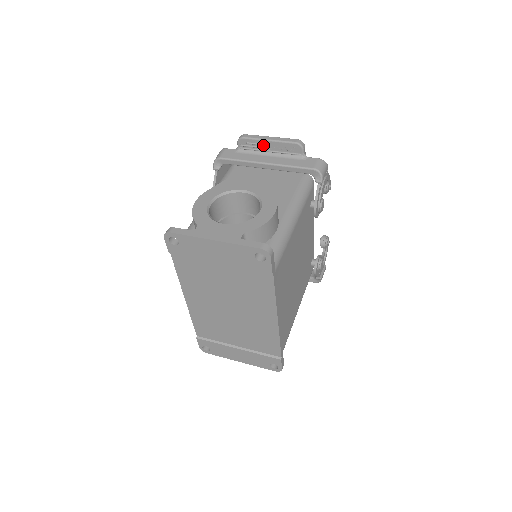
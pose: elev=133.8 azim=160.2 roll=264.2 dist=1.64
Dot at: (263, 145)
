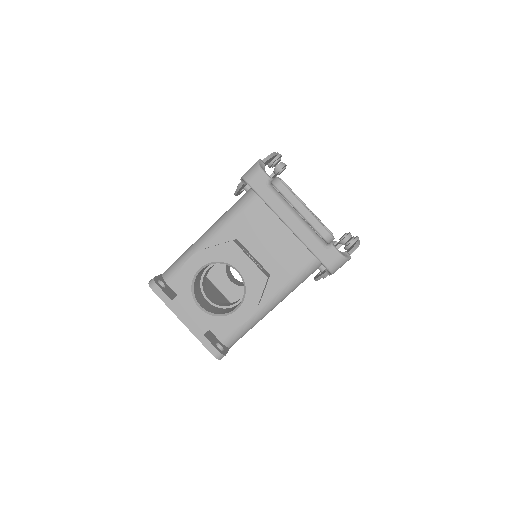
Dot at: (293, 208)
